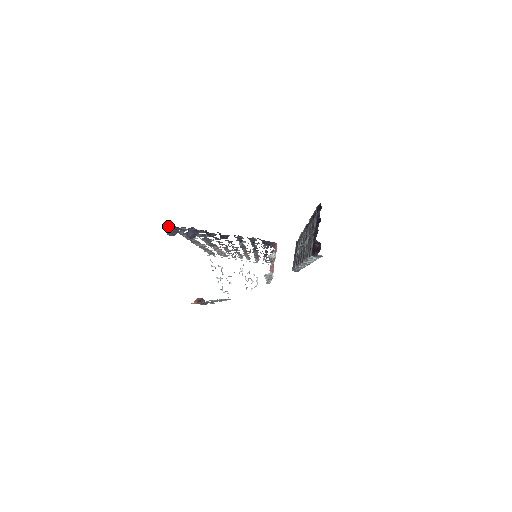
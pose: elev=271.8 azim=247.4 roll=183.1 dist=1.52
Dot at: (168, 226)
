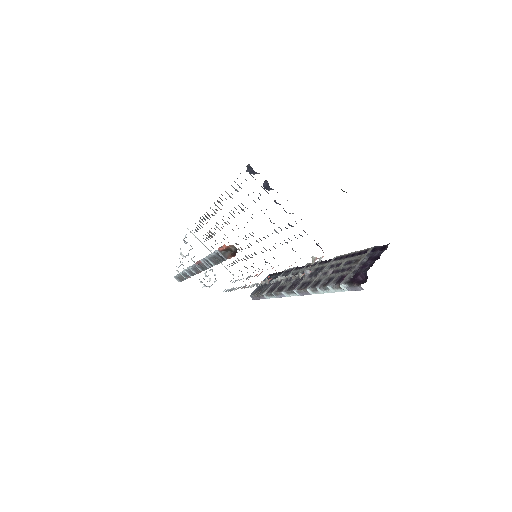
Dot at: occluded
